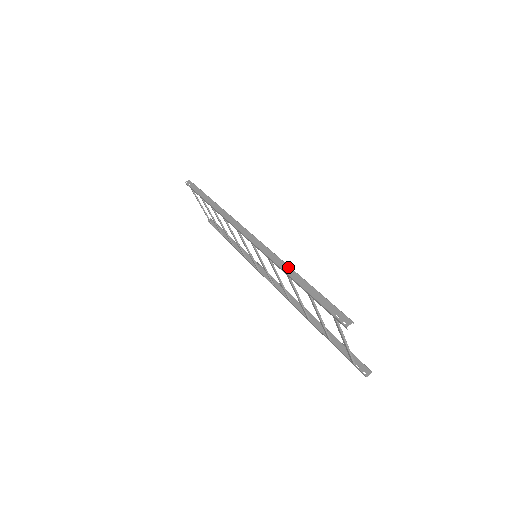
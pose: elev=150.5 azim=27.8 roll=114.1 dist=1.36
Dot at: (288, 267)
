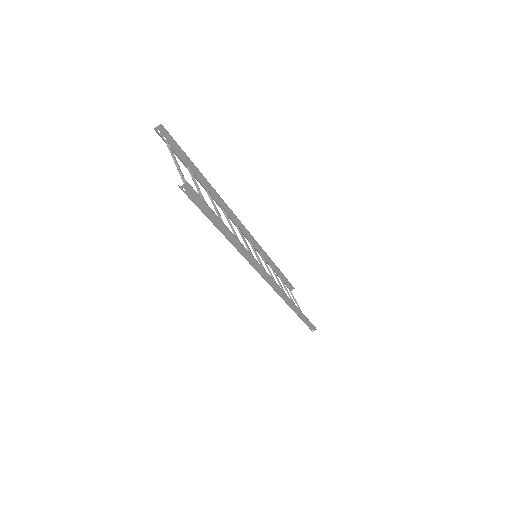
Dot at: (212, 189)
